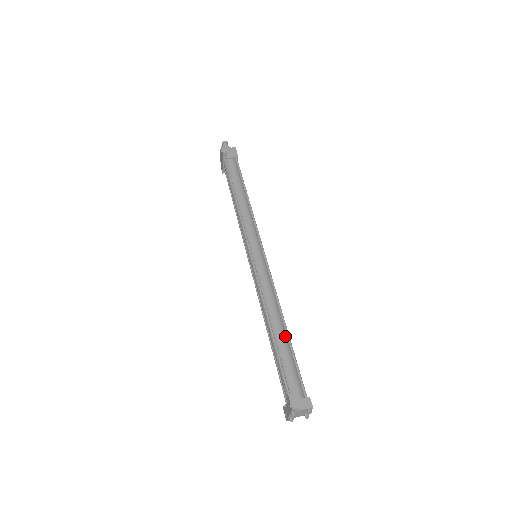
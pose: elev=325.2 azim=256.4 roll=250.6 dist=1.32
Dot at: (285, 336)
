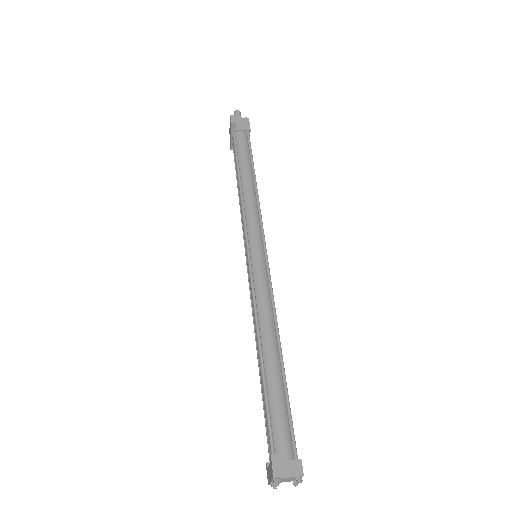
Dot at: (279, 368)
